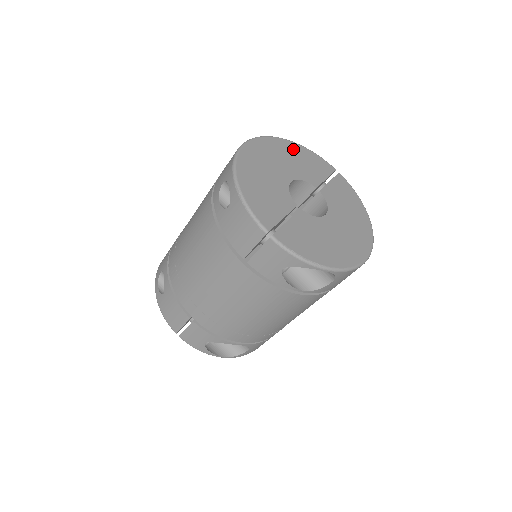
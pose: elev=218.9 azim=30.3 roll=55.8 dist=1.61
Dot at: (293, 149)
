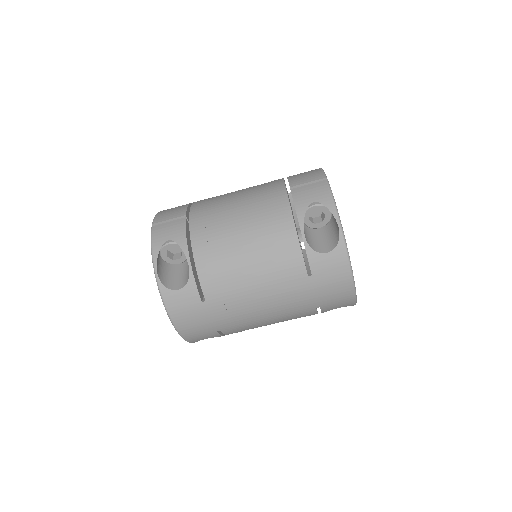
Dot at: occluded
